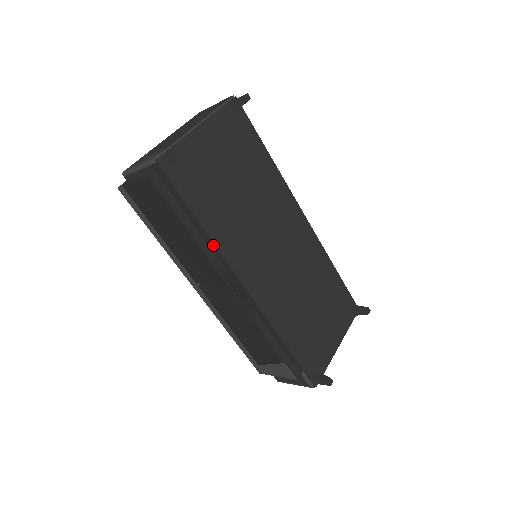
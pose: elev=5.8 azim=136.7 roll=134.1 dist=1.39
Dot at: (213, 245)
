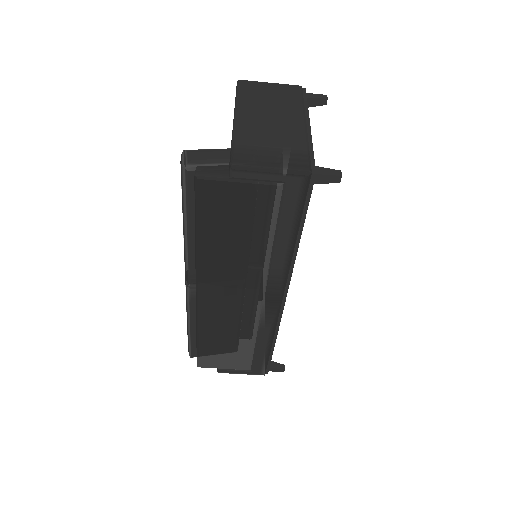
Dot at: (291, 261)
